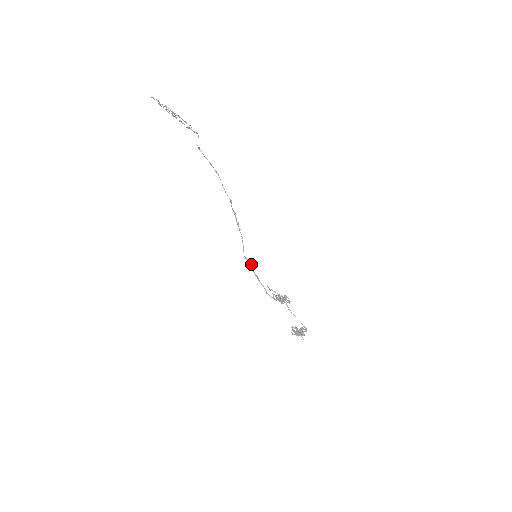
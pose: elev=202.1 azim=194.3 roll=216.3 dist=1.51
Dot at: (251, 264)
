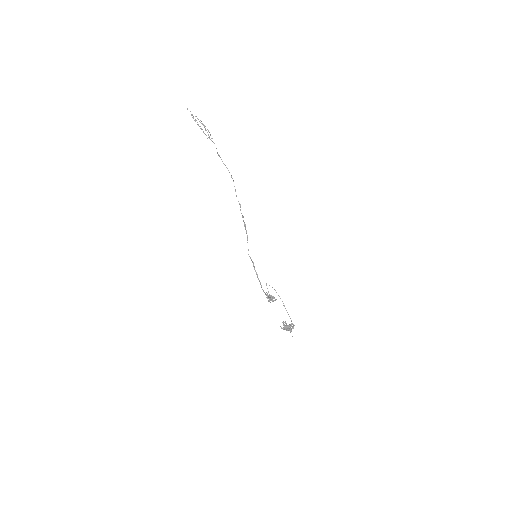
Dot at: (253, 262)
